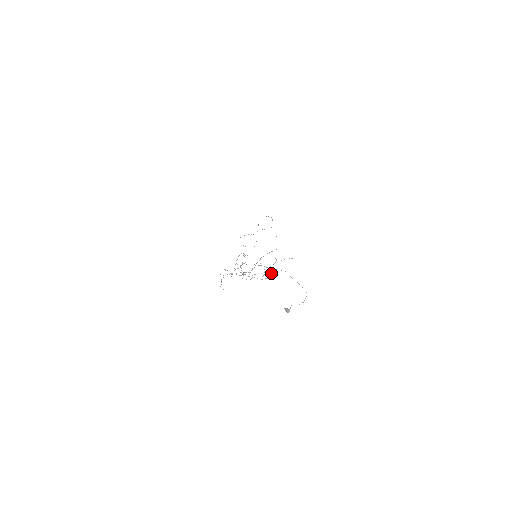
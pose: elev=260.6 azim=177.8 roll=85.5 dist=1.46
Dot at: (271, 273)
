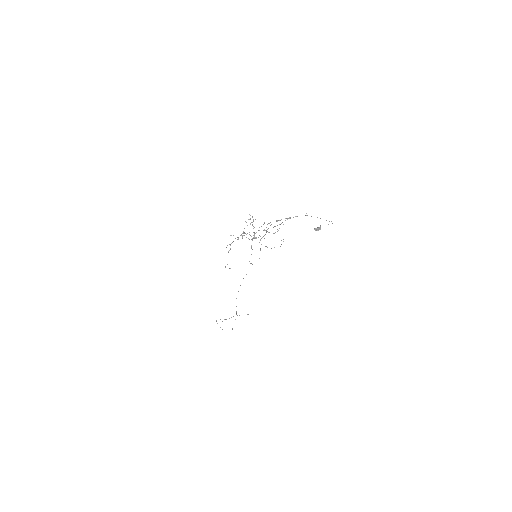
Dot at: (281, 244)
